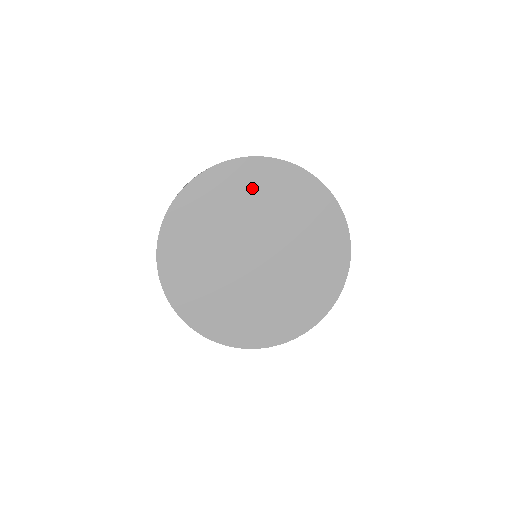
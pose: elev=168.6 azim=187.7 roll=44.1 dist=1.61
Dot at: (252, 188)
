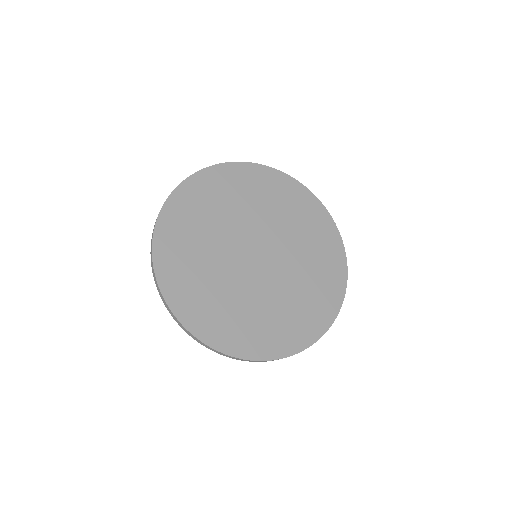
Dot at: (224, 193)
